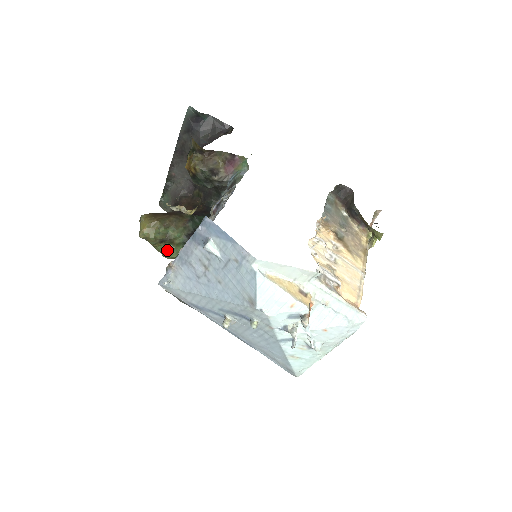
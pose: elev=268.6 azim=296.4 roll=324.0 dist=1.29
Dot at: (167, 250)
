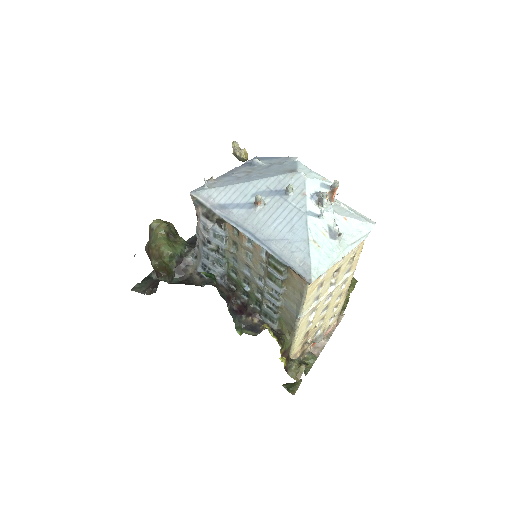
Dot at: (168, 244)
